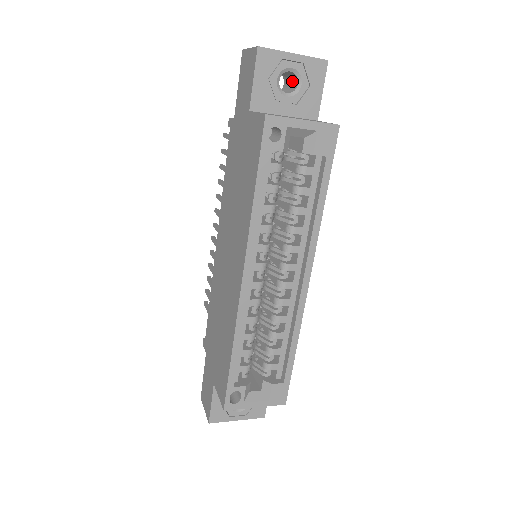
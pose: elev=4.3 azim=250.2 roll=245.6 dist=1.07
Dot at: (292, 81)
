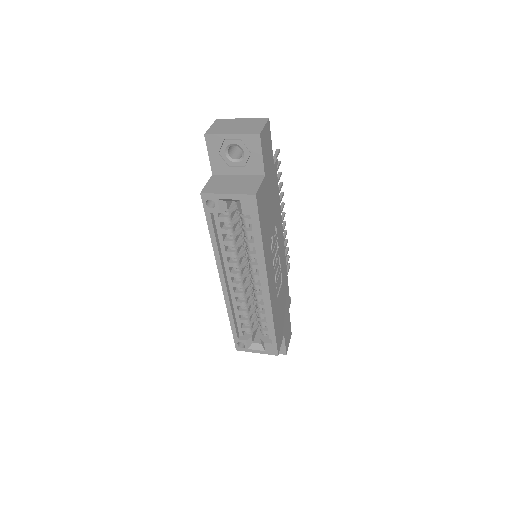
Dot at: occluded
